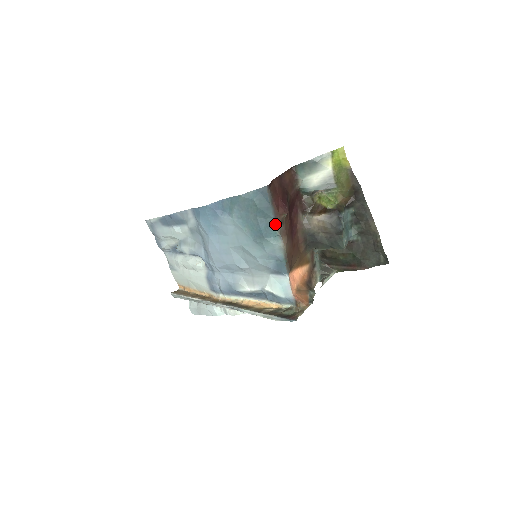
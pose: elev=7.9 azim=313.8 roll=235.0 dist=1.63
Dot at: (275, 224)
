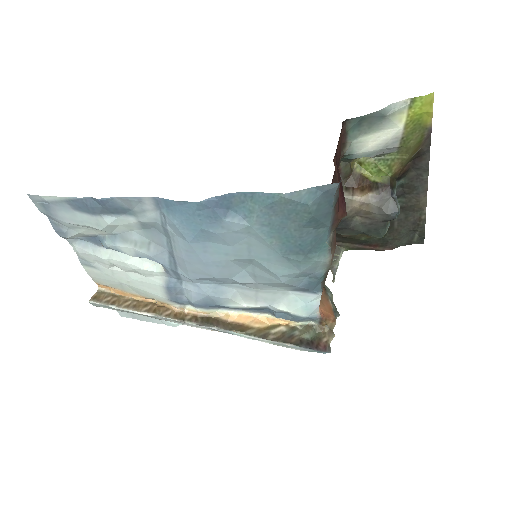
Dot at: (328, 234)
